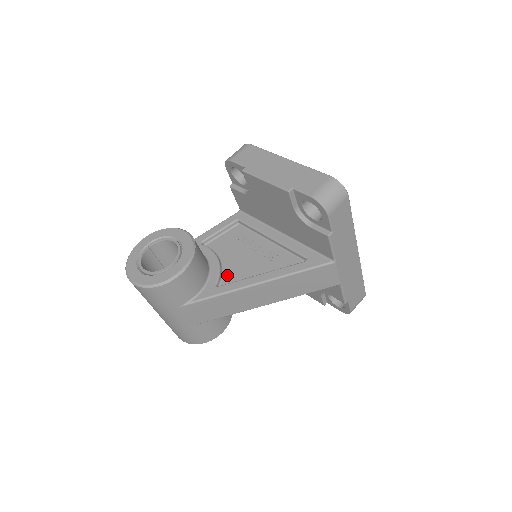
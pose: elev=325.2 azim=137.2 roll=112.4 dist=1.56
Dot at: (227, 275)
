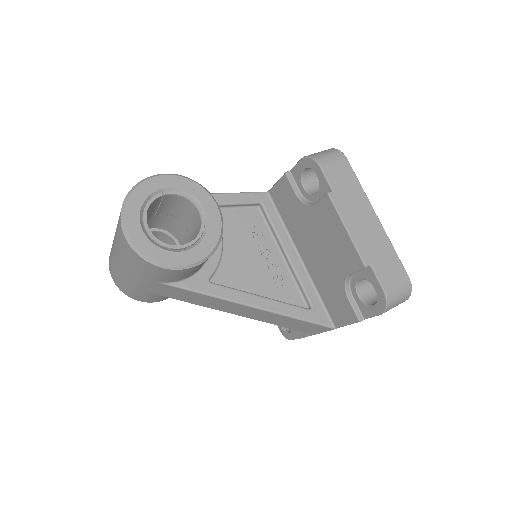
Dot at: (223, 270)
